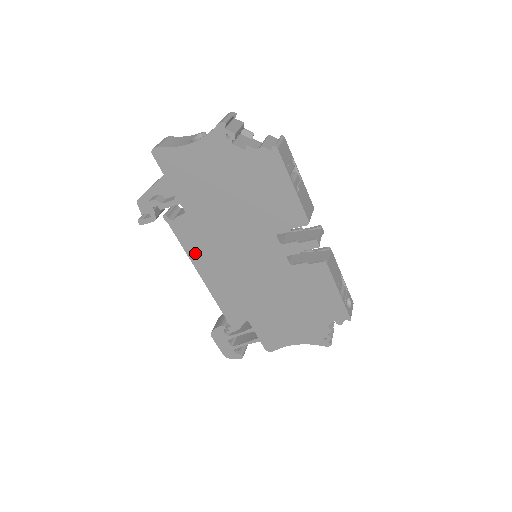
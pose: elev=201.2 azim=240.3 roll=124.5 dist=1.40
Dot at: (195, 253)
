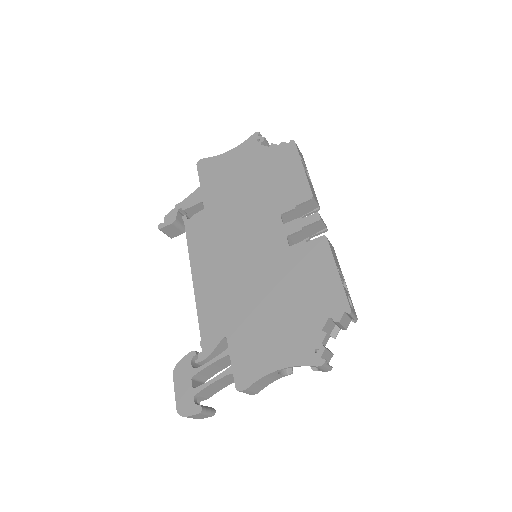
Dot at: (197, 250)
